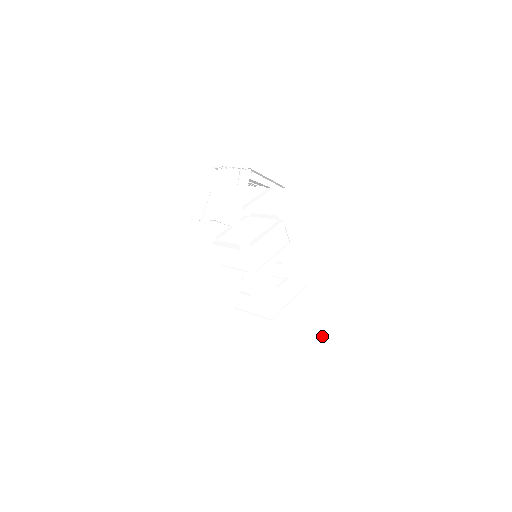
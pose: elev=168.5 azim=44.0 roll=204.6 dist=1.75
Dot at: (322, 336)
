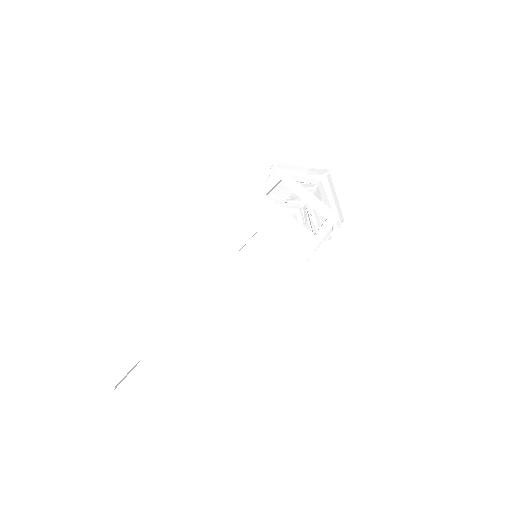
Dot at: (203, 371)
